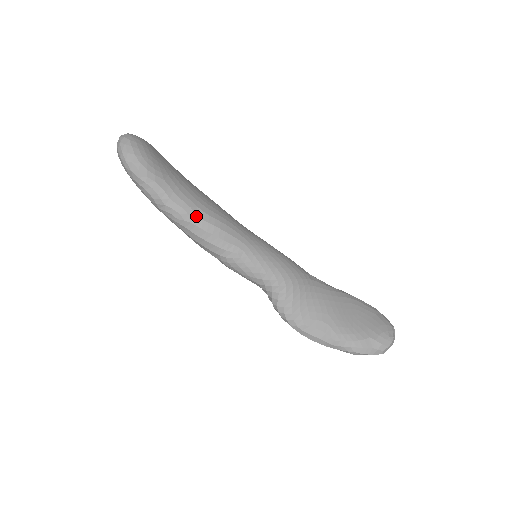
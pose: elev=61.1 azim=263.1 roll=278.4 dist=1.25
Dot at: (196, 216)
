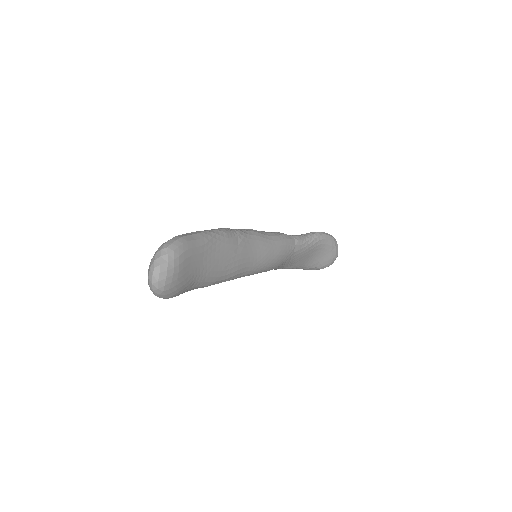
Dot at: (214, 284)
